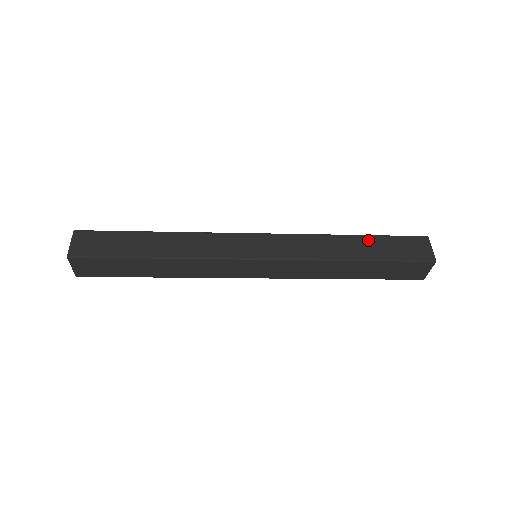
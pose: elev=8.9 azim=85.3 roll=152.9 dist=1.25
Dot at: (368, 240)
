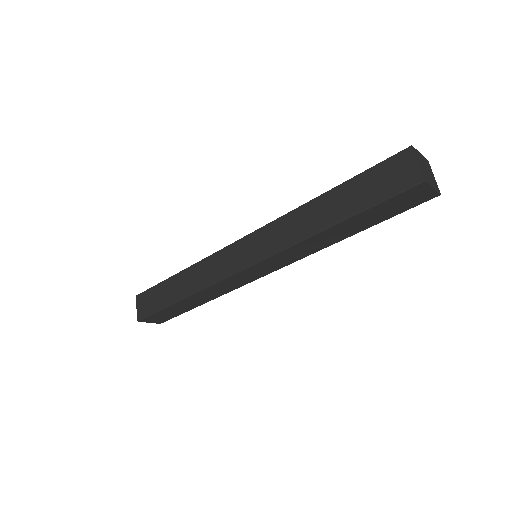
Dot at: (341, 192)
